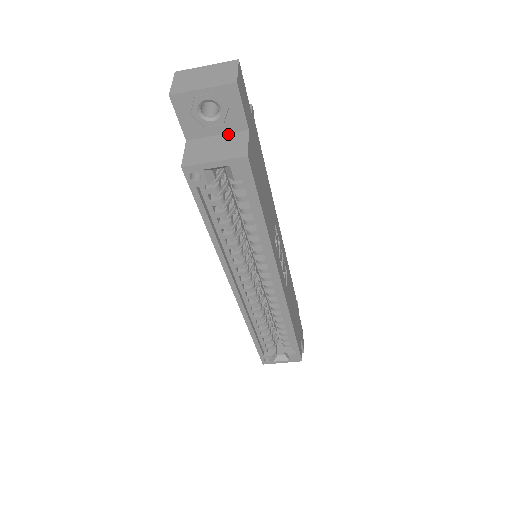
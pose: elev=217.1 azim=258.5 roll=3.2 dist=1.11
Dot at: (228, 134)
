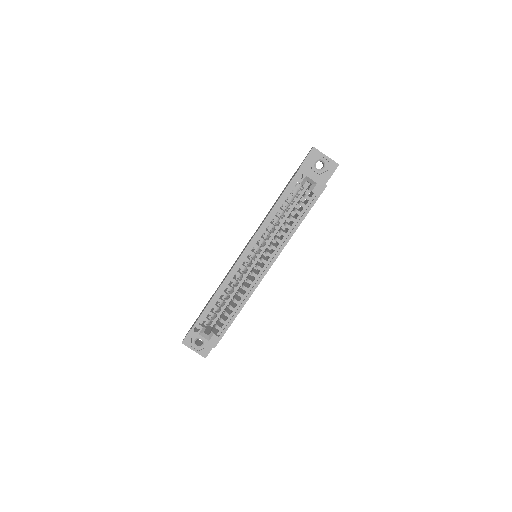
Dot at: occluded
